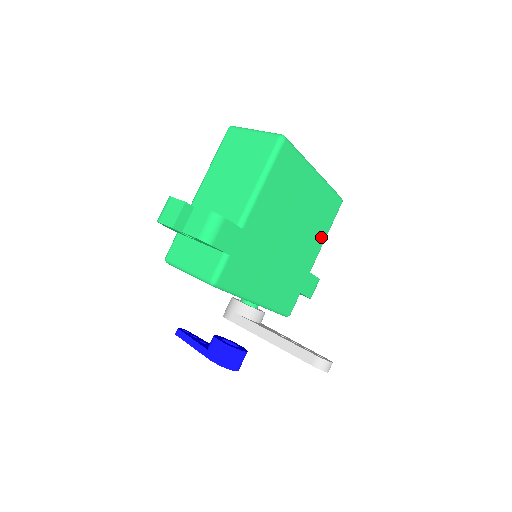
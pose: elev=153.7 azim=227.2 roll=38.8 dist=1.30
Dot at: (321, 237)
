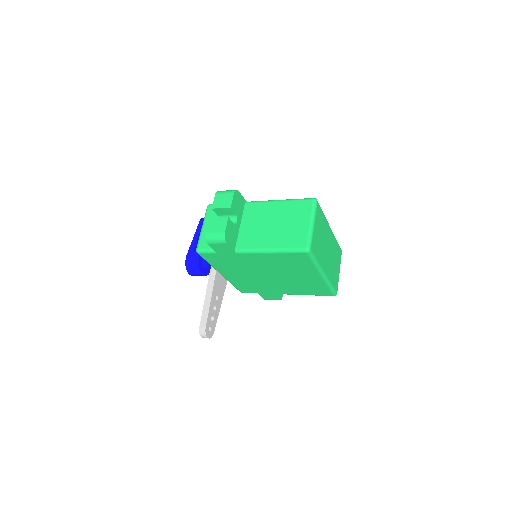
Dot at: (299, 292)
